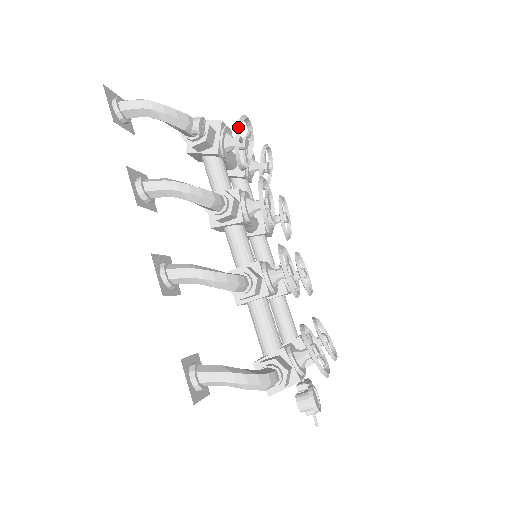
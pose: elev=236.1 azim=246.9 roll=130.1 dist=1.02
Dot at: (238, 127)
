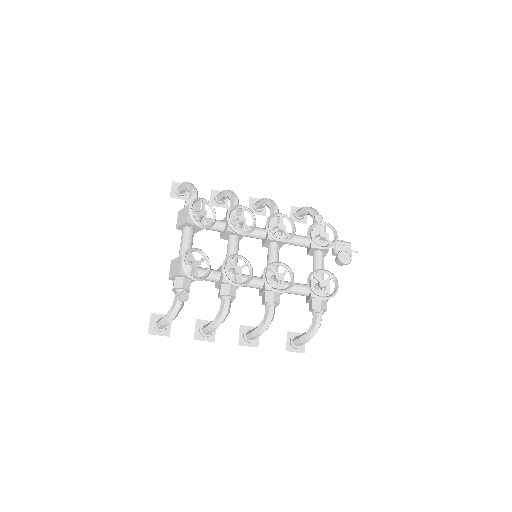
Dot at: (191, 278)
